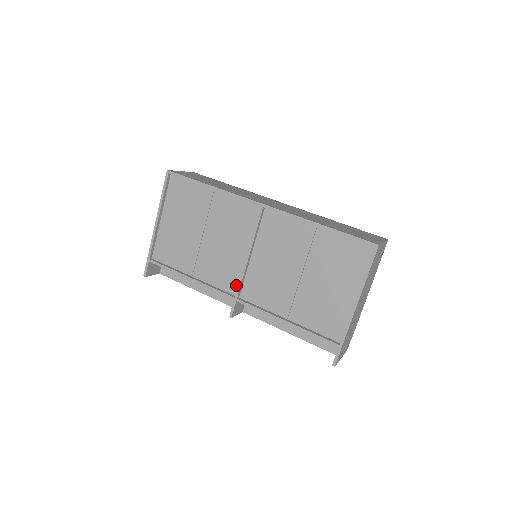
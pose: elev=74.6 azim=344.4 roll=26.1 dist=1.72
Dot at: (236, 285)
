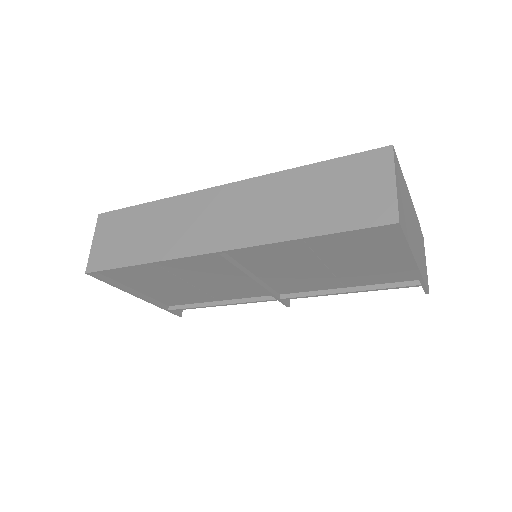
Dot at: occluded
